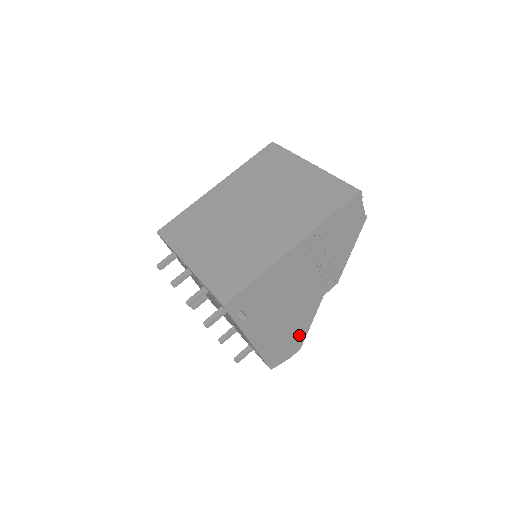
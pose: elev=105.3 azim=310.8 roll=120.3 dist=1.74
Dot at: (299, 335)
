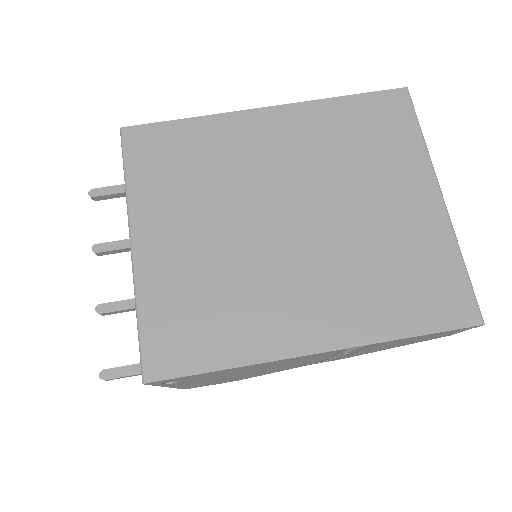
Dot at: (246, 377)
